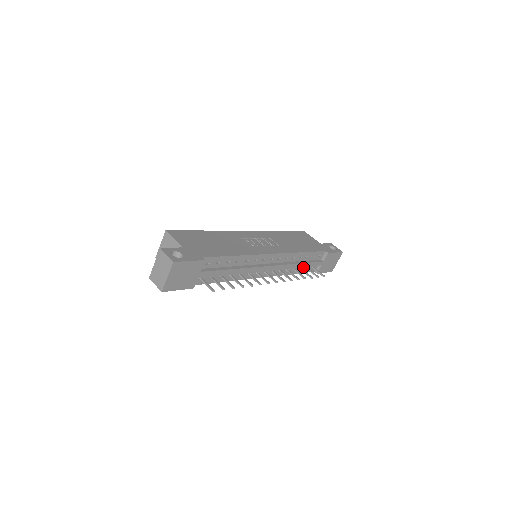
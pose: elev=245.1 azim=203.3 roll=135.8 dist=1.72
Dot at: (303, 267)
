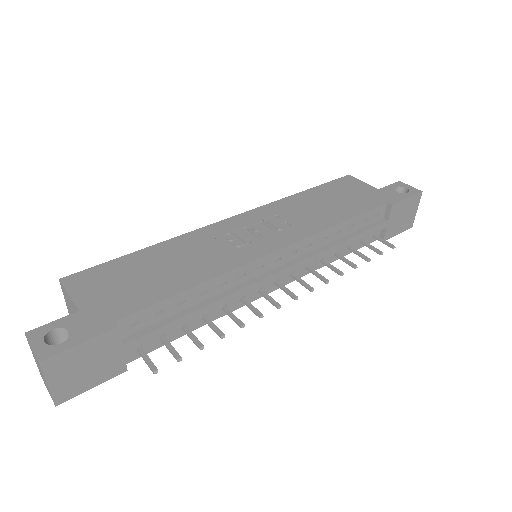
Dot at: occluded
